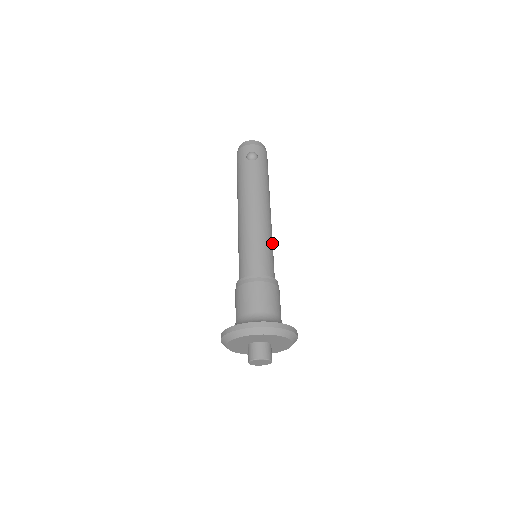
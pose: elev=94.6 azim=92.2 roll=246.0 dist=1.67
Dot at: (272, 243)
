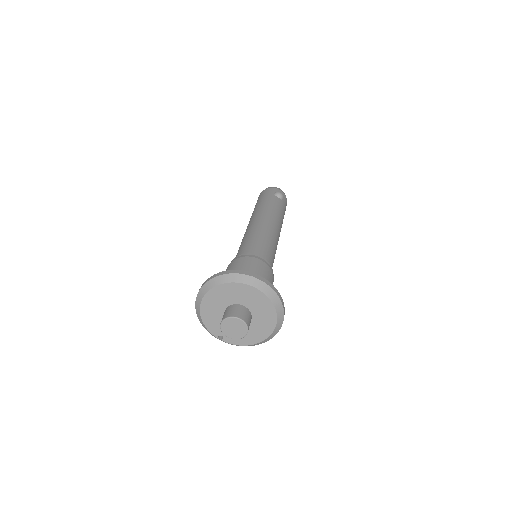
Dot at: occluded
